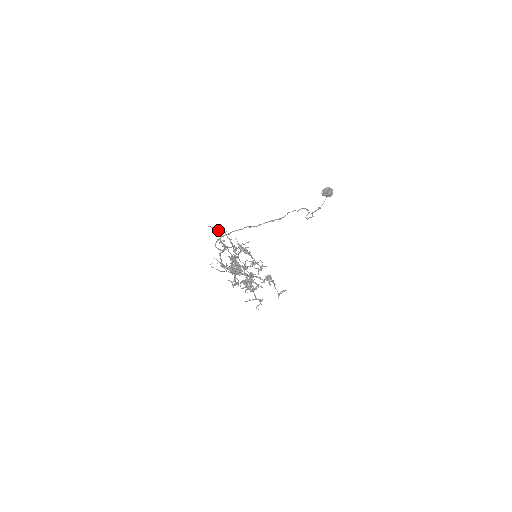
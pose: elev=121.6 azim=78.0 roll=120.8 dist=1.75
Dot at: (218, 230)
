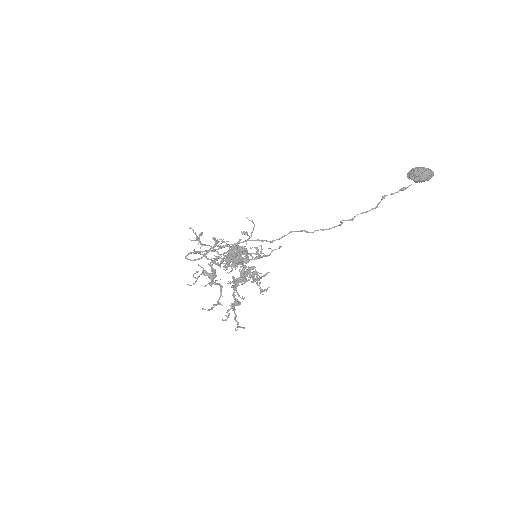
Dot at: (196, 237)
